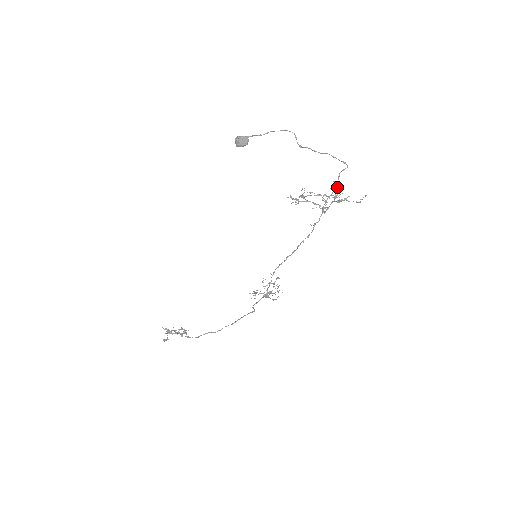
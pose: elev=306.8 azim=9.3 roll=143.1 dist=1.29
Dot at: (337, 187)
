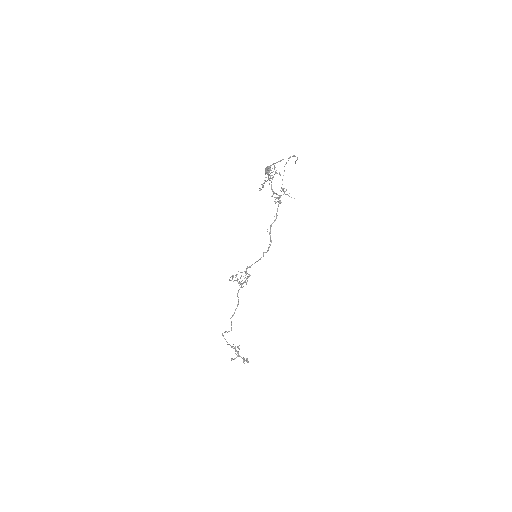
Dot at: (274, 169)
